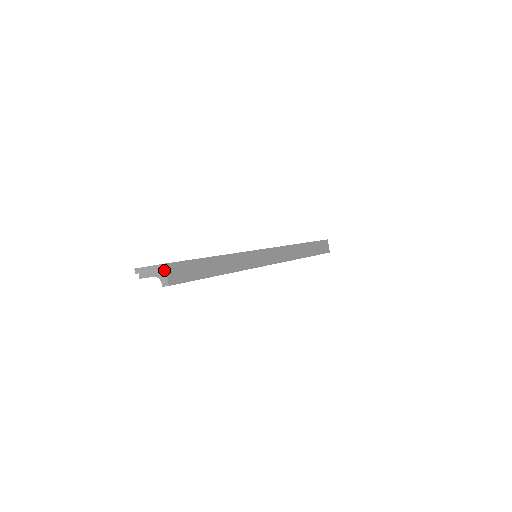
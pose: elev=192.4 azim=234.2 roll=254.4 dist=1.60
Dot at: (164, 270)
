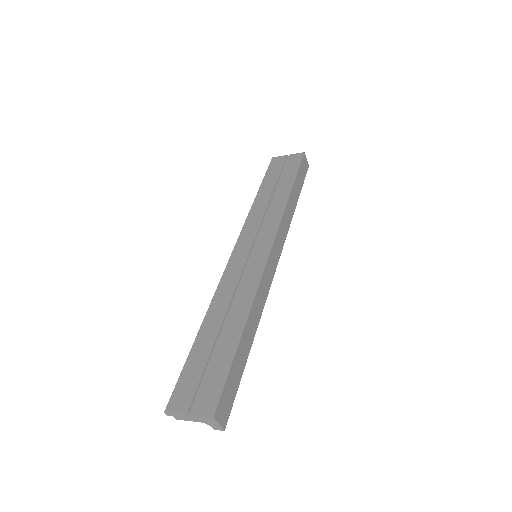
Dot at: (214, 421)
